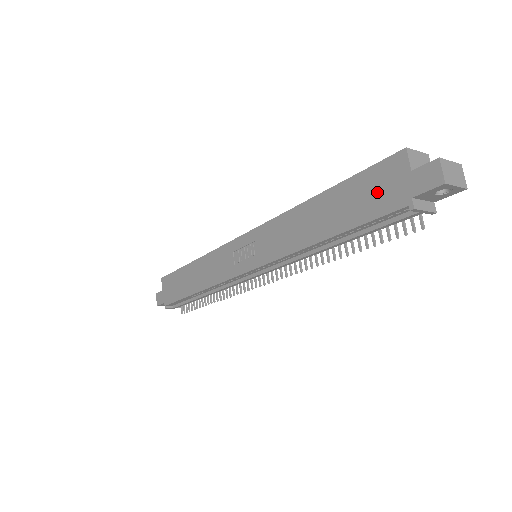
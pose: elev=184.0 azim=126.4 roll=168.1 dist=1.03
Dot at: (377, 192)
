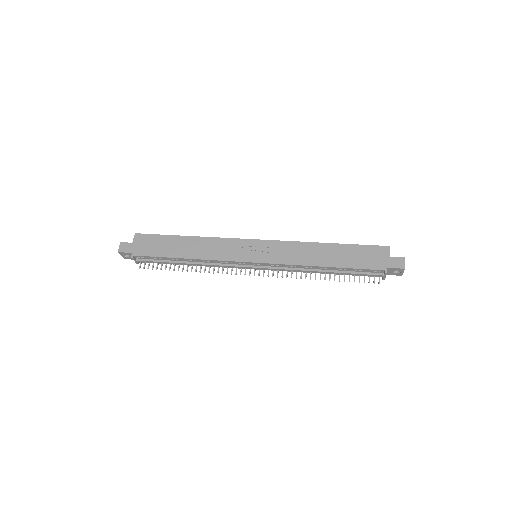
Dot at: (369, 258)
